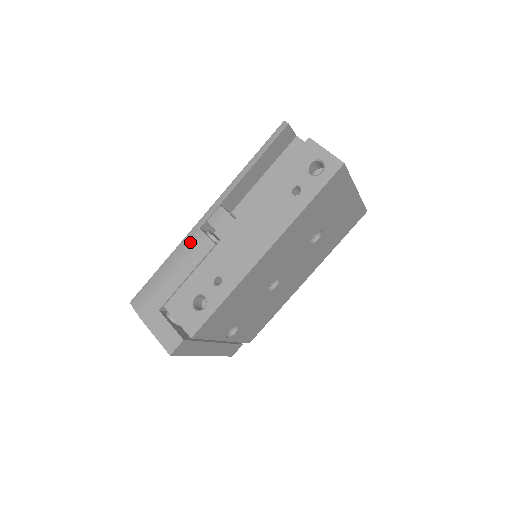
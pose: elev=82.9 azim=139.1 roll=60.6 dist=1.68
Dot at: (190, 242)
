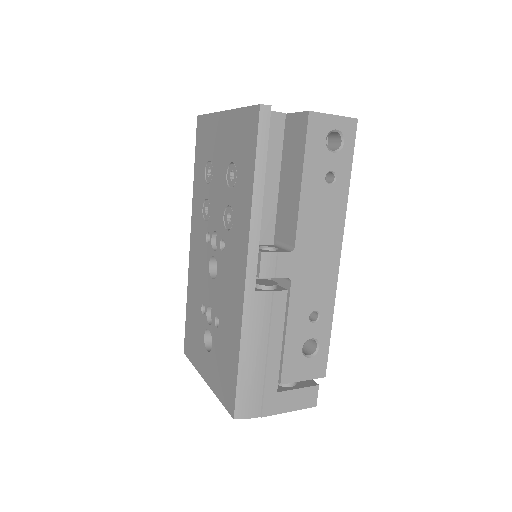
Dot at: (256, 312)
